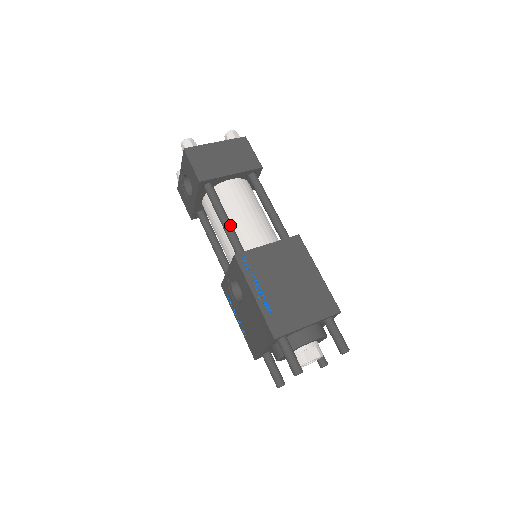
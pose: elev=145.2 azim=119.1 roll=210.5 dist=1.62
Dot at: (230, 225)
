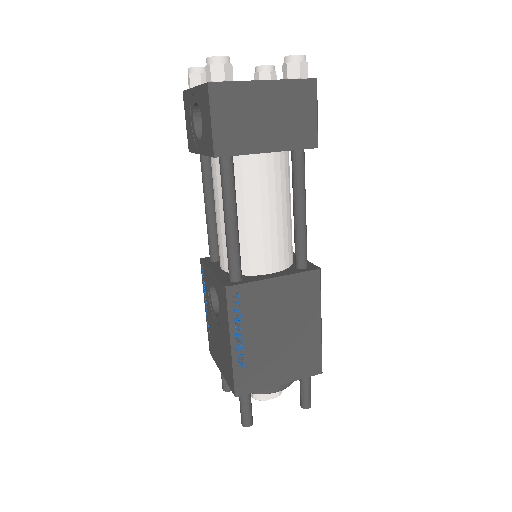
Dot at: (236, 234)
